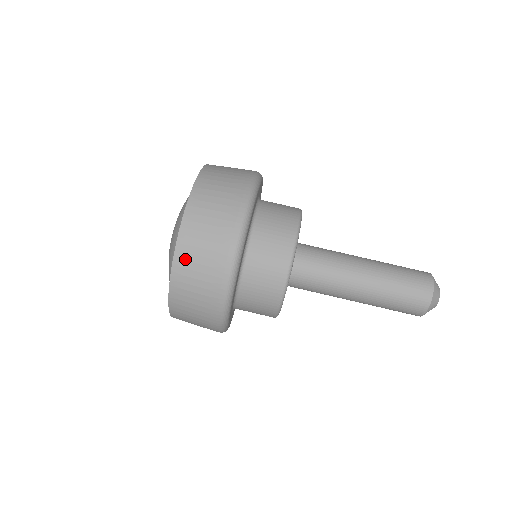
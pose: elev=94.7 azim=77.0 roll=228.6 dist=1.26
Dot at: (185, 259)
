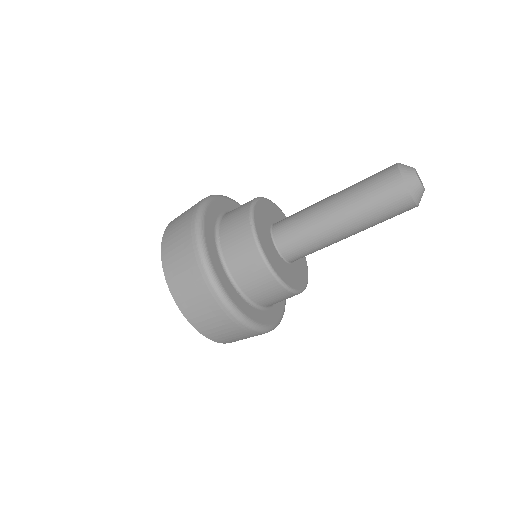
Dot at: (230, 341)
